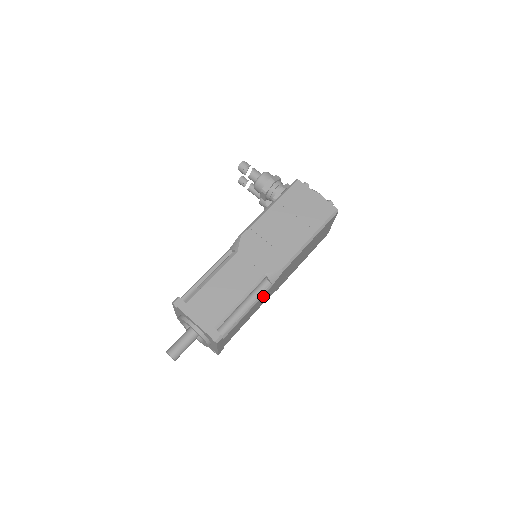
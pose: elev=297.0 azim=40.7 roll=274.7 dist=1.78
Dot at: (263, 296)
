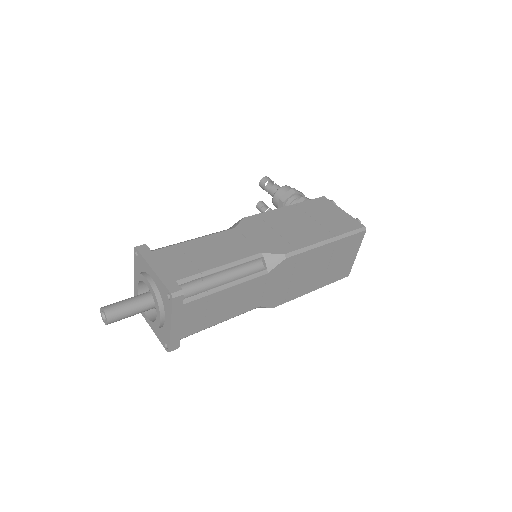
Dot at: (252, 283)
